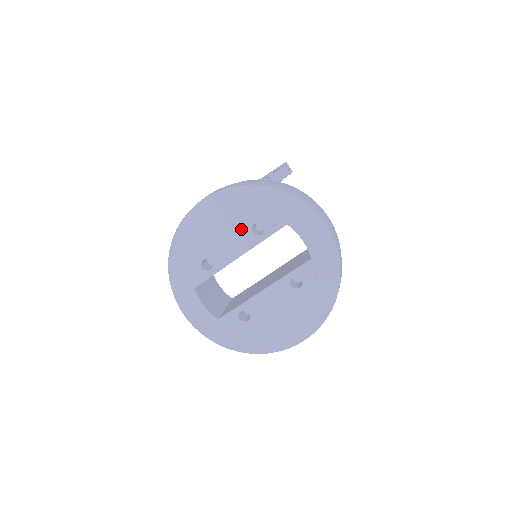
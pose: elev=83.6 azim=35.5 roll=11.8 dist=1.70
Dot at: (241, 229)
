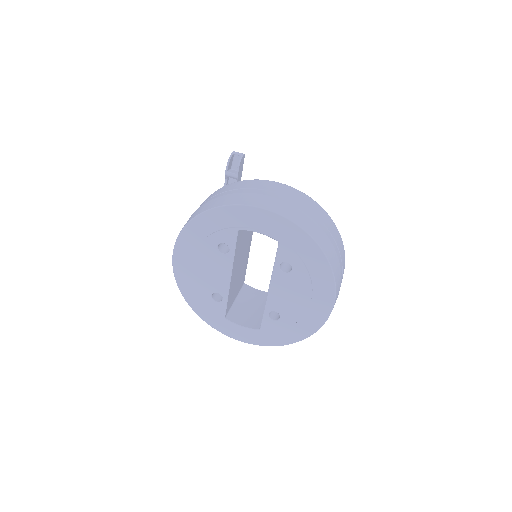
Dot at: (213, 257)
